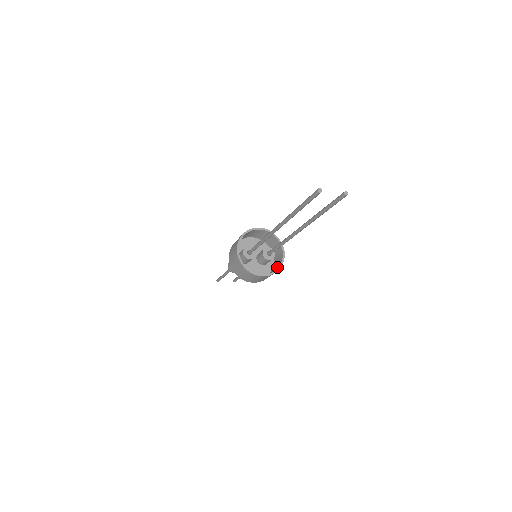
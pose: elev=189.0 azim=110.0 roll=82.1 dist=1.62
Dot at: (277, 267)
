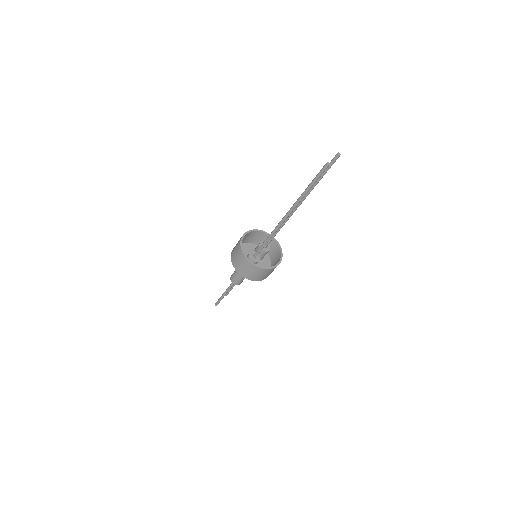
Dot at: (278, 251)
